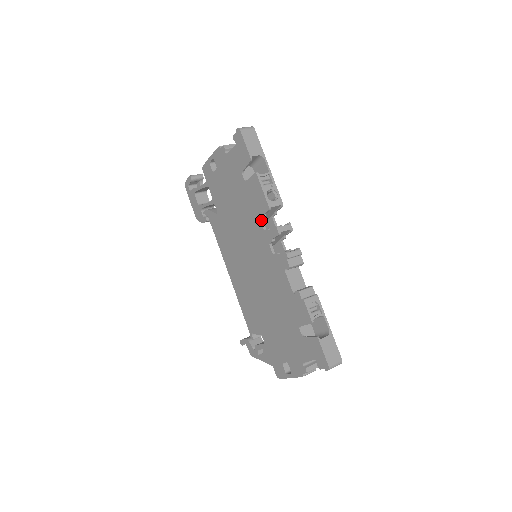
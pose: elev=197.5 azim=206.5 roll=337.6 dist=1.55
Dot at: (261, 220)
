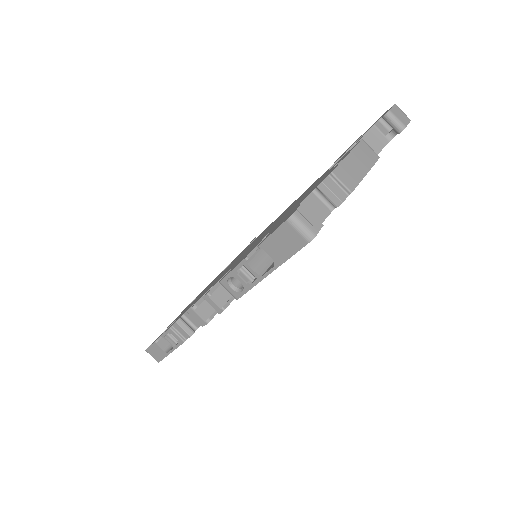
Dot at: occluded
